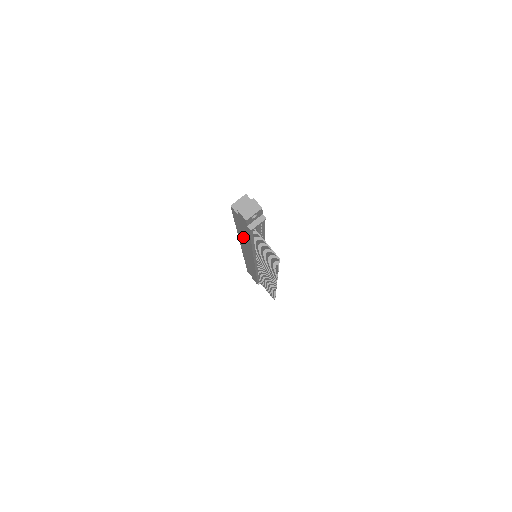
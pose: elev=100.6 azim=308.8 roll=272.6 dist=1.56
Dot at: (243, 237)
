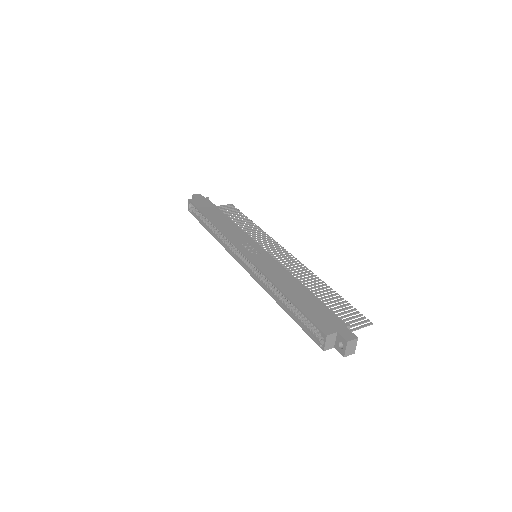
Dot at: occluded
